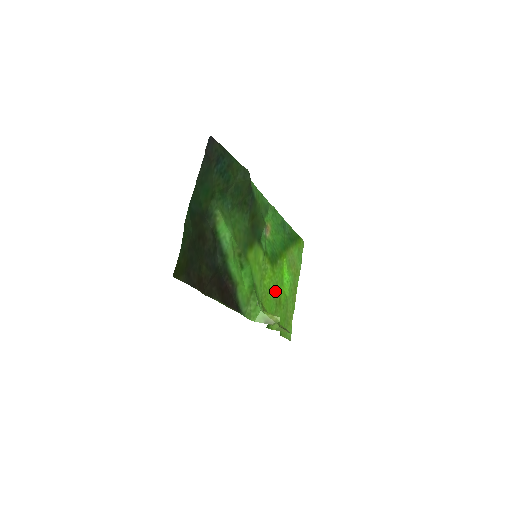
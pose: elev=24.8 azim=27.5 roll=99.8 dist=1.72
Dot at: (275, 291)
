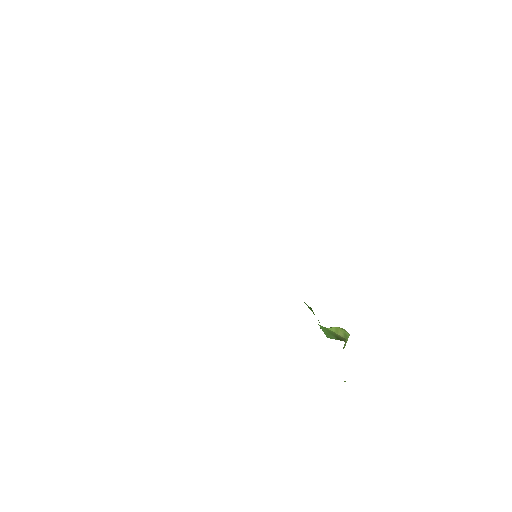
Dot at: occluded
